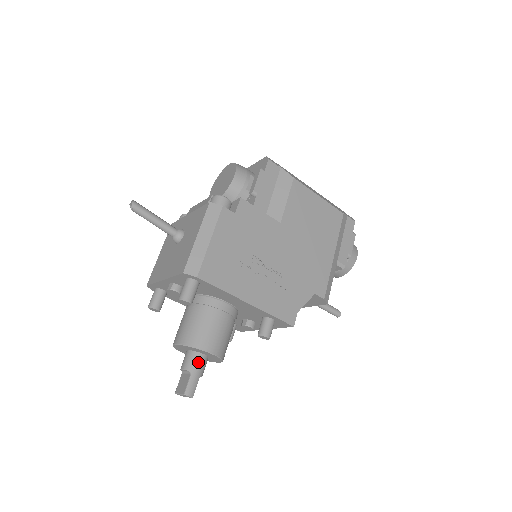
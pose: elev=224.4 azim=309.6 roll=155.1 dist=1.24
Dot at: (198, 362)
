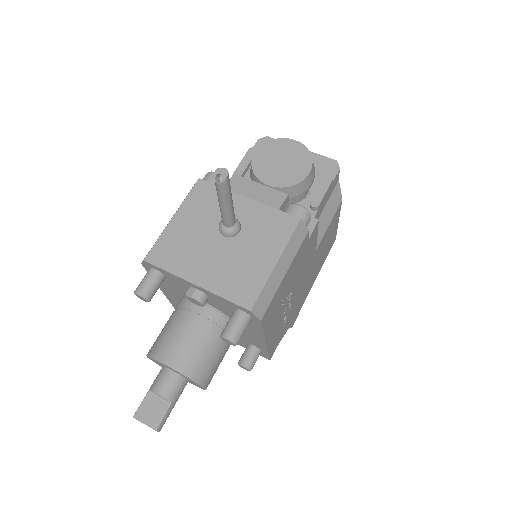
Dot at: (181, 390)
